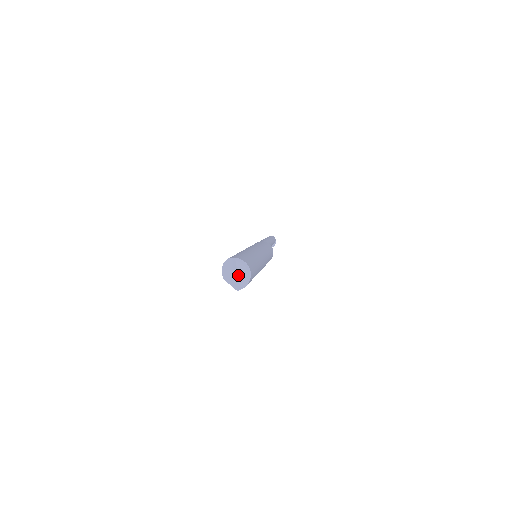
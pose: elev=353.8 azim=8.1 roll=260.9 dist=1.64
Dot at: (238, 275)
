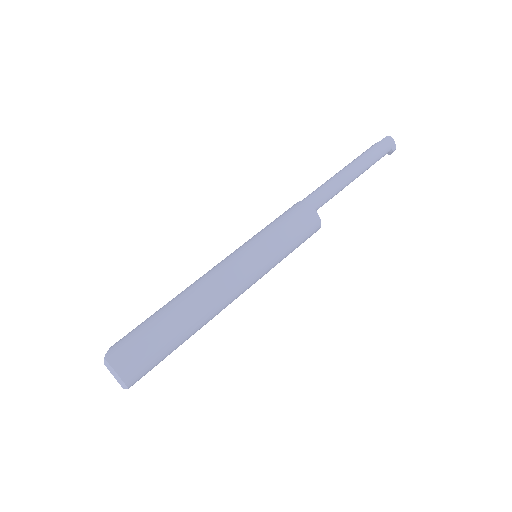
Dot at: (114, 377)
